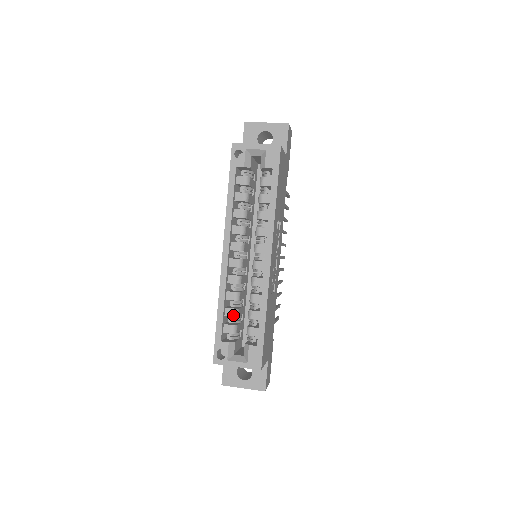
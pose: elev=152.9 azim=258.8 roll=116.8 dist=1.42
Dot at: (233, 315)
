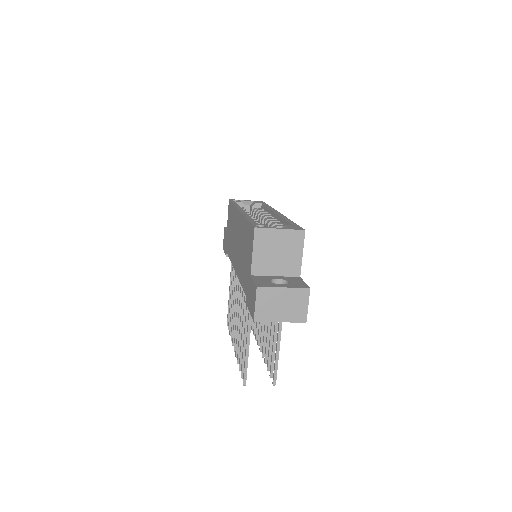
Dot at: occluded
